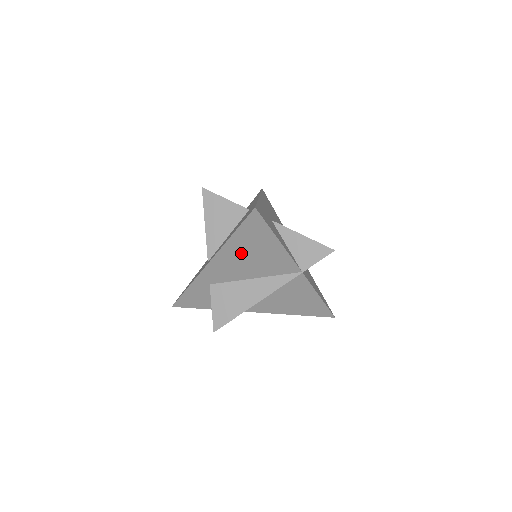
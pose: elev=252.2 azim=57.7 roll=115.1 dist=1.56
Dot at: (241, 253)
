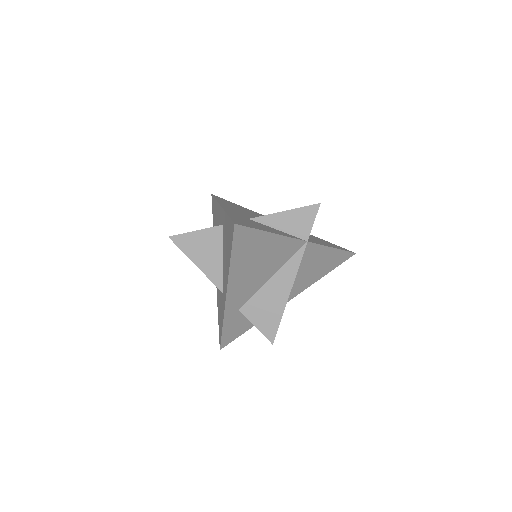
Dot at: (248, 267)
